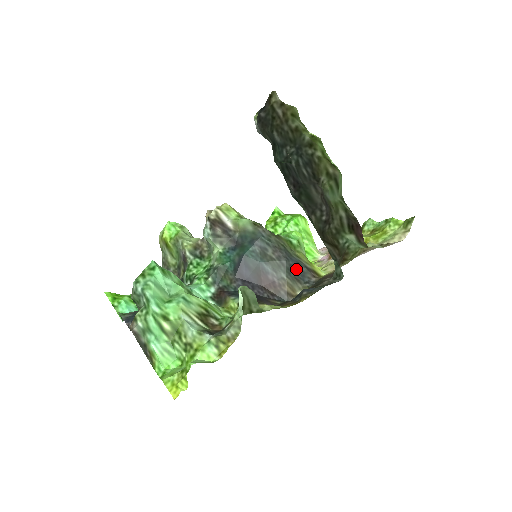
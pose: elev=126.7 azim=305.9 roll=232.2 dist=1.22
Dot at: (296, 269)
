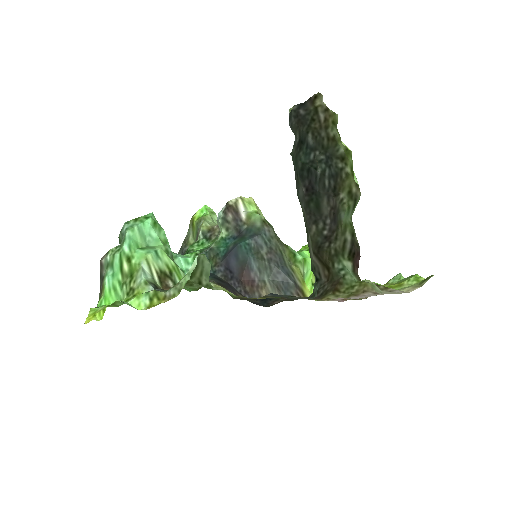
Dot at: (282, 279)
